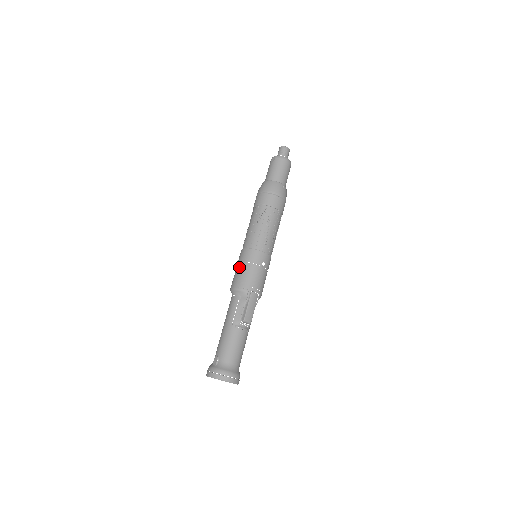
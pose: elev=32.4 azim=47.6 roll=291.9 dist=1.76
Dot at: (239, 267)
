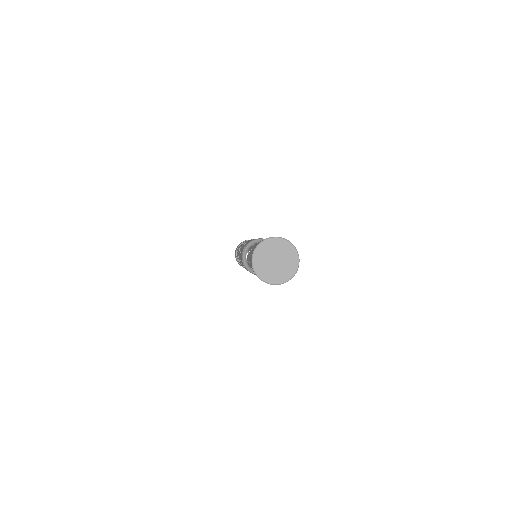
Dot at: occluded
